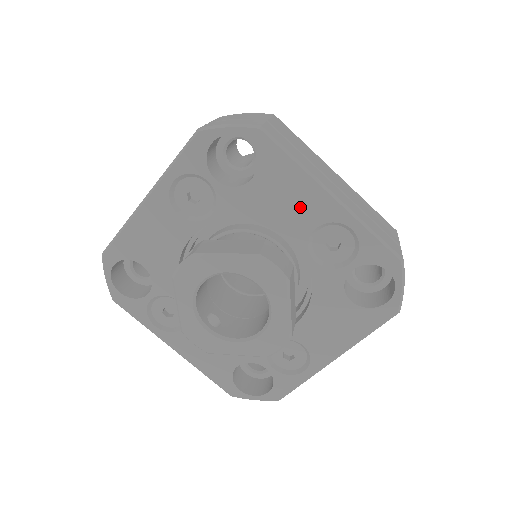
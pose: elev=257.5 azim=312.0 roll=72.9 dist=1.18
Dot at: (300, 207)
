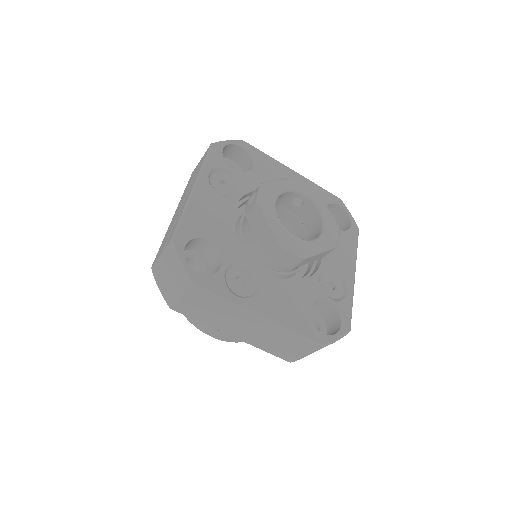
Dot at: (340, 258)
